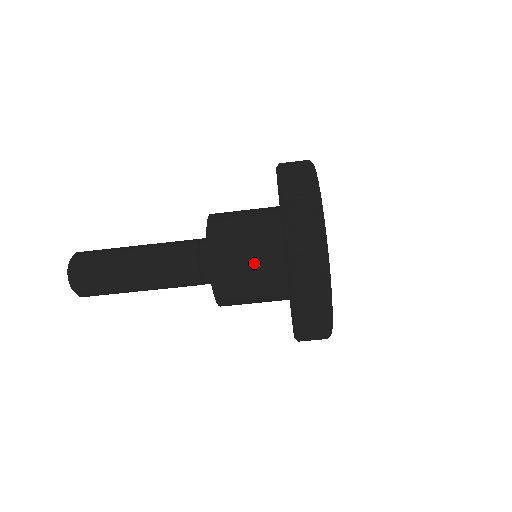
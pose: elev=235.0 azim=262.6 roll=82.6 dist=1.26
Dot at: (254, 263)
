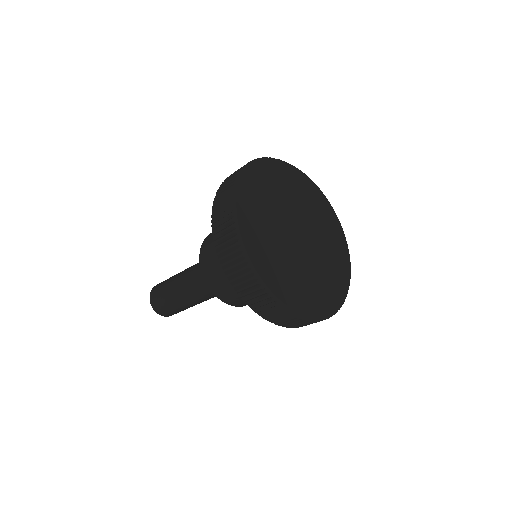
Dot at: occluded
